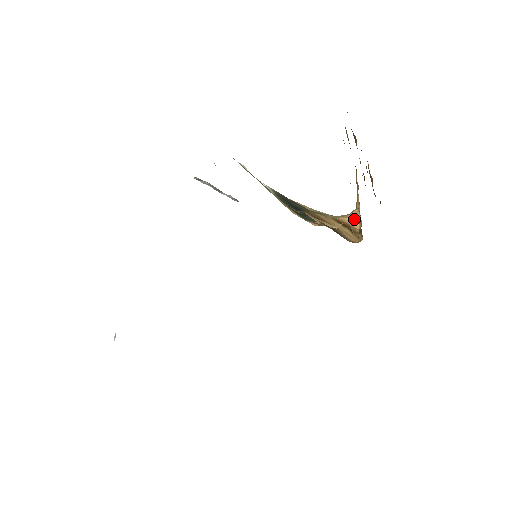
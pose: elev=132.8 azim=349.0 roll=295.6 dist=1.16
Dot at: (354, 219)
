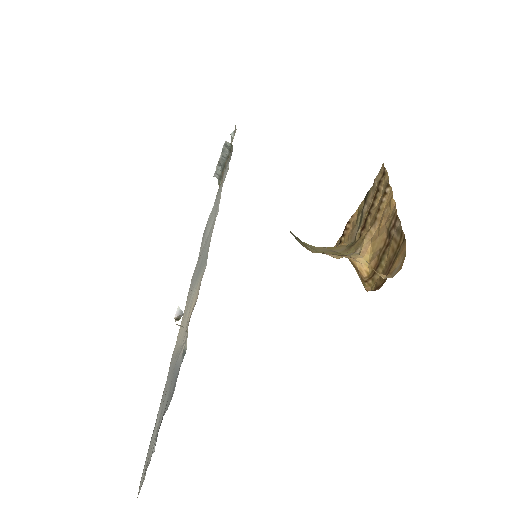
Dot at: (361, 266)
